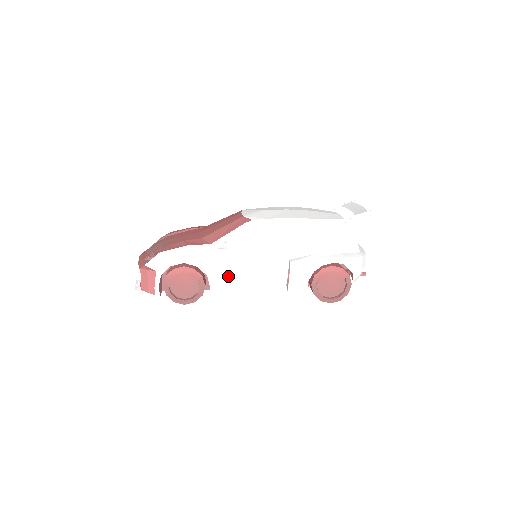
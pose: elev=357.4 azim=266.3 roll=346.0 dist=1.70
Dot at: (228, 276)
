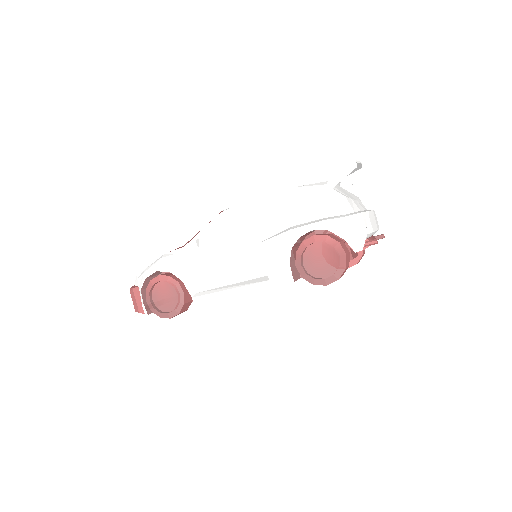
Dot at: (205, 277)
